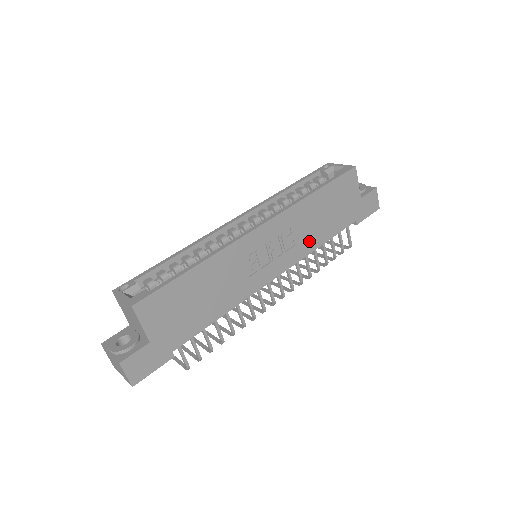
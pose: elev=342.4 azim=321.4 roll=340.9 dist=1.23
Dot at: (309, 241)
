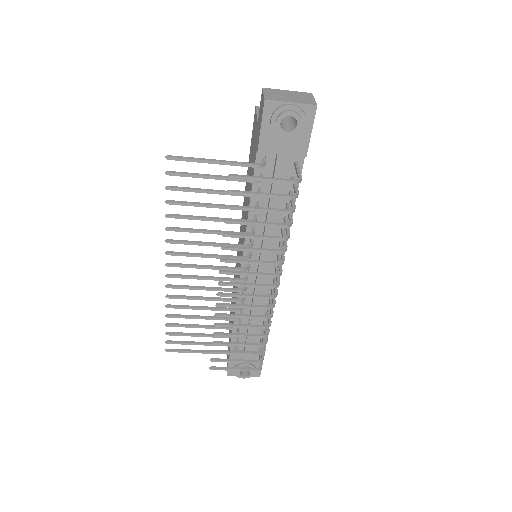
Dot at: occluded
